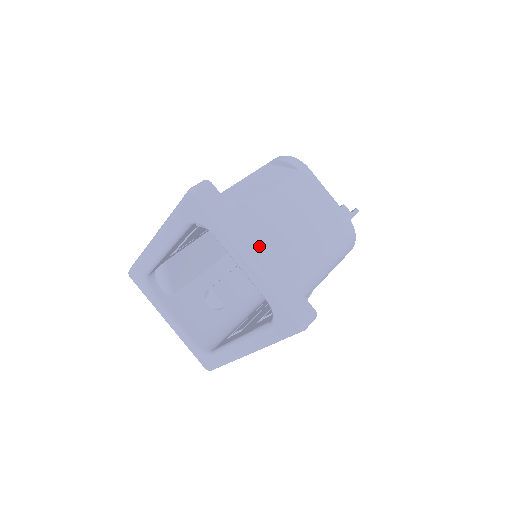
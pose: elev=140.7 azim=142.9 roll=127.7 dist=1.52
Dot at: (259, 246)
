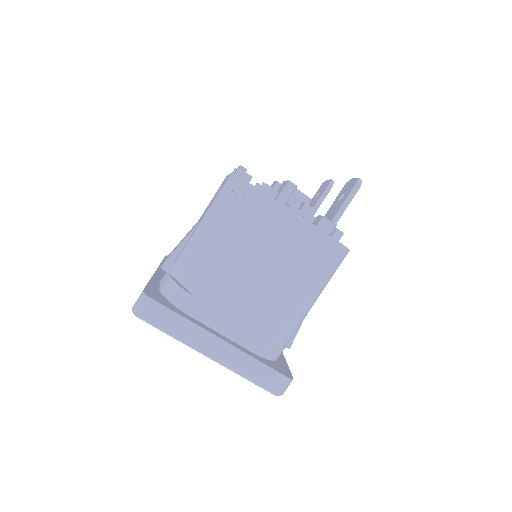
Dot at: (216, 340)
